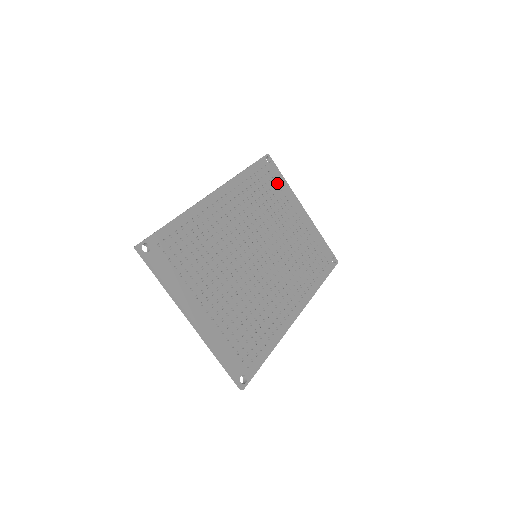
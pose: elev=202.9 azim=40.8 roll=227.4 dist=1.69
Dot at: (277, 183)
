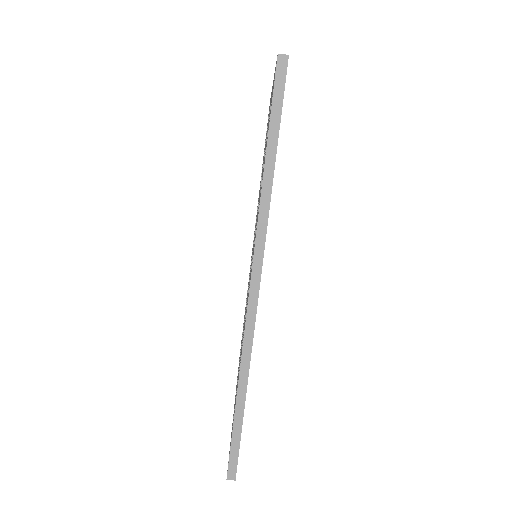
Dot at: occluded
